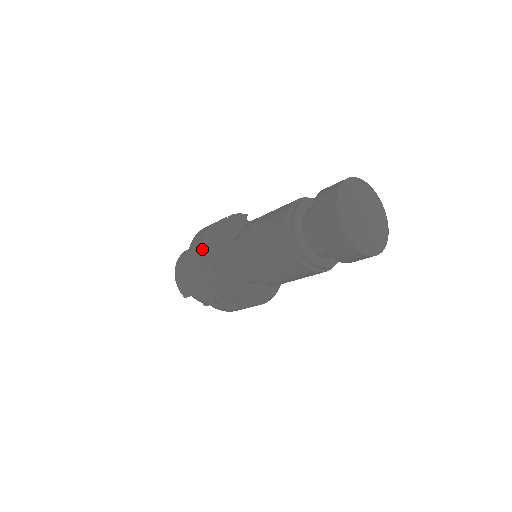
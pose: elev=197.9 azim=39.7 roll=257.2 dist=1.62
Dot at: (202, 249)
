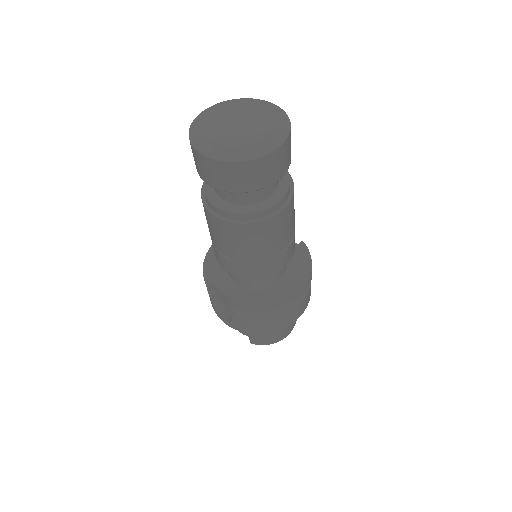
Dot at: occluded
